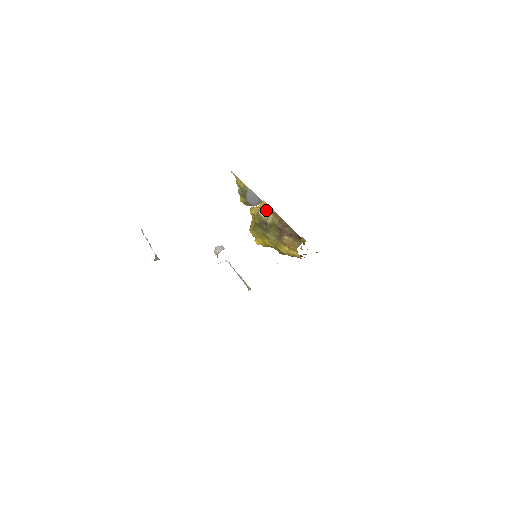
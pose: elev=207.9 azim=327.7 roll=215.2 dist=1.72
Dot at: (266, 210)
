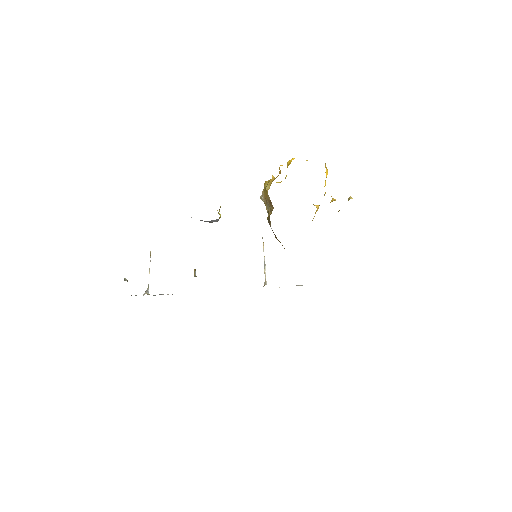
Dot at: (264, 195)
